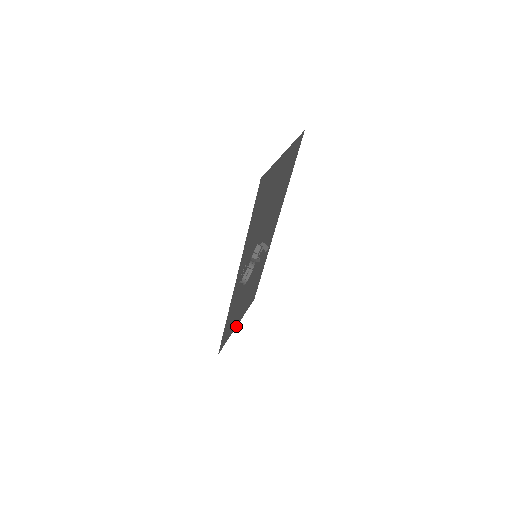
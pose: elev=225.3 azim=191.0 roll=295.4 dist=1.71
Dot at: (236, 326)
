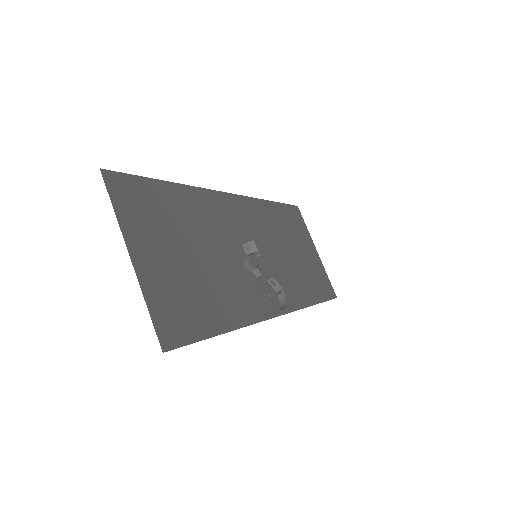
Dot at: (317, 253)
